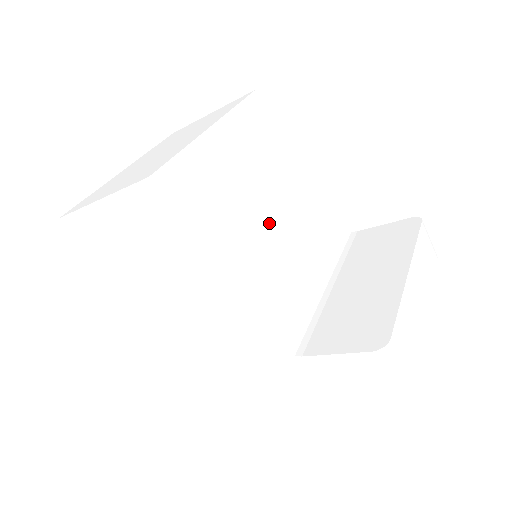
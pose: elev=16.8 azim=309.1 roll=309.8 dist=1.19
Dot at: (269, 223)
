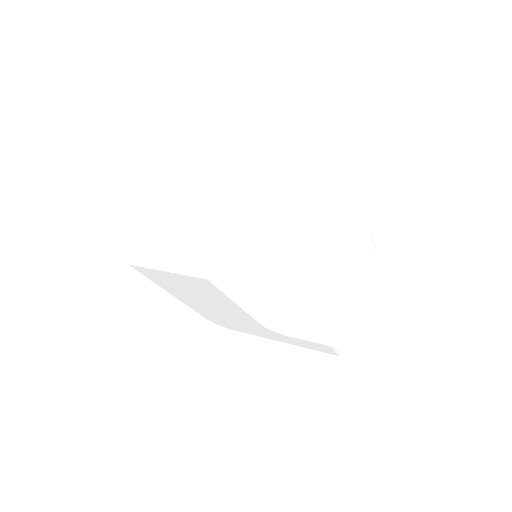
Dot at: (269, 248)
